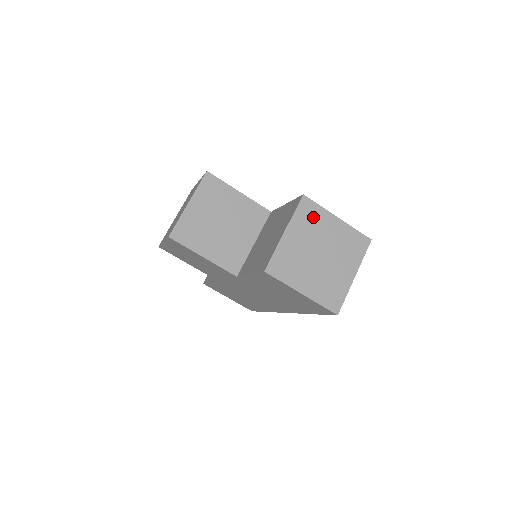
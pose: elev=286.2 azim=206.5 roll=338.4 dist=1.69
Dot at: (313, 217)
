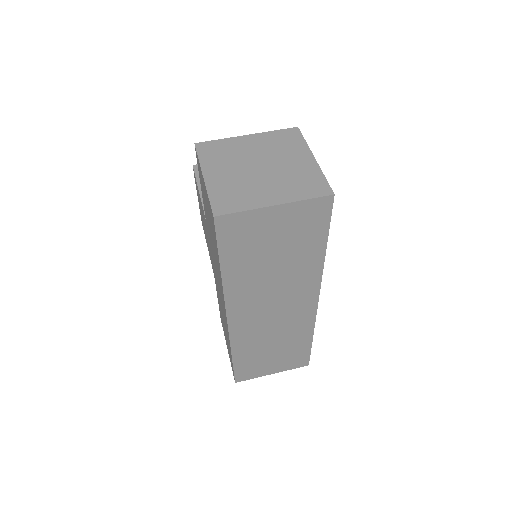
Dot at: (288, 143)
